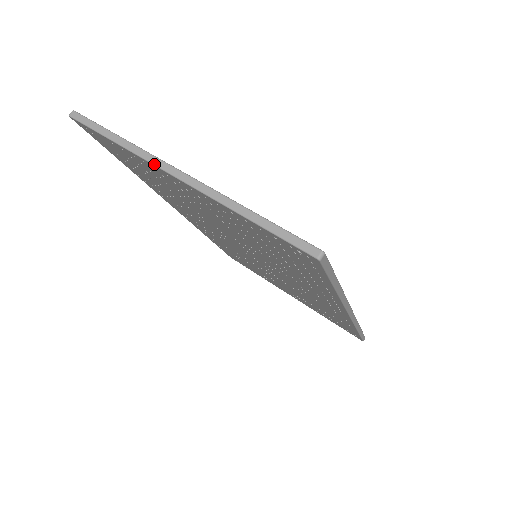
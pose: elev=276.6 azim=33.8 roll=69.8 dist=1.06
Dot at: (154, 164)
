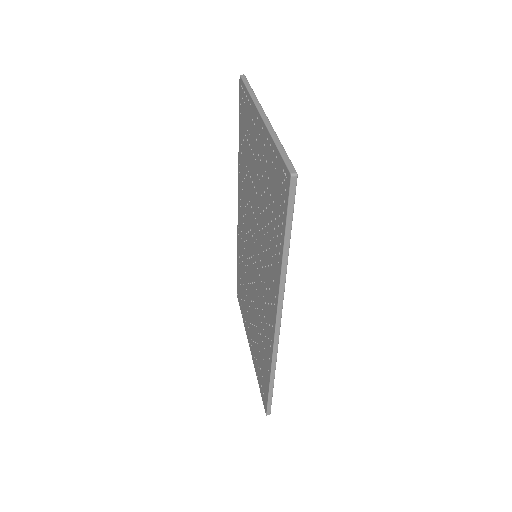
Dot at: (257, 107)
